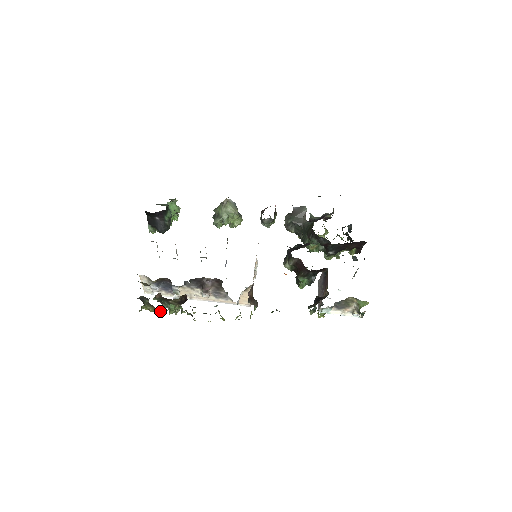
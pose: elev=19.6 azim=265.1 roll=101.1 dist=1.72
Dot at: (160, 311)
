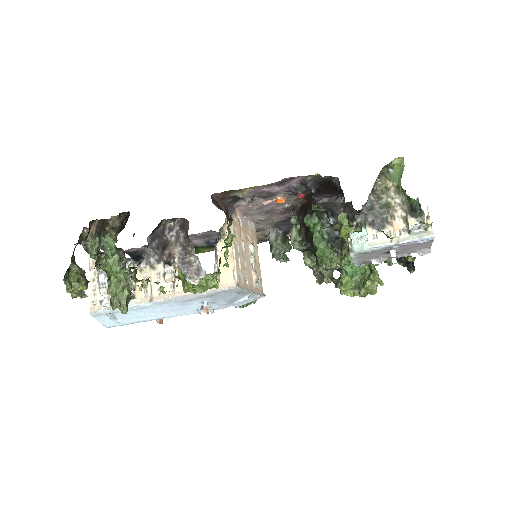
Dot at: occluded
